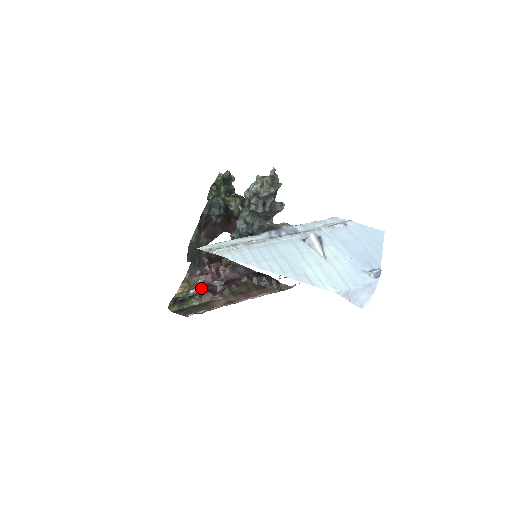
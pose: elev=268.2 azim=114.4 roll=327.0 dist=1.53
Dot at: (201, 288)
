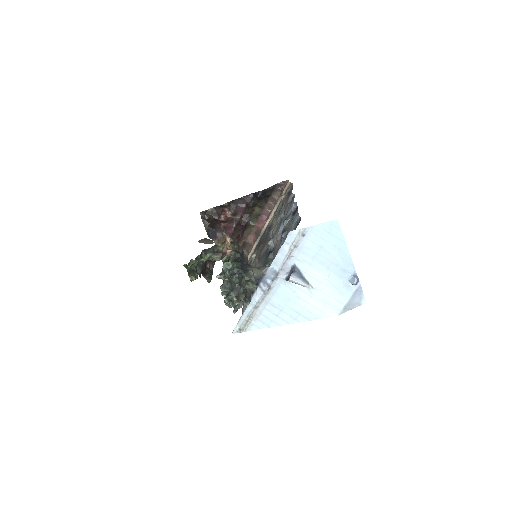
Dot at: (231, 240)
